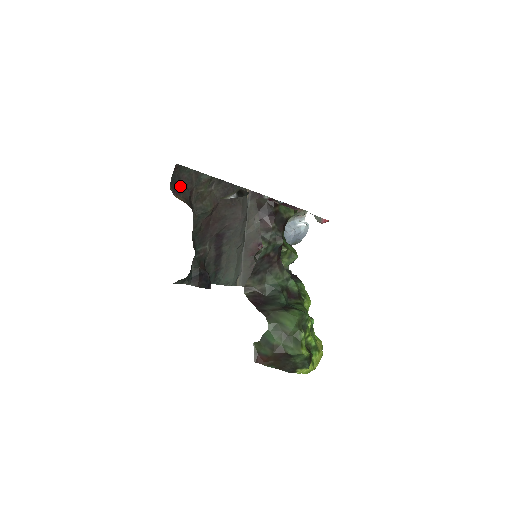
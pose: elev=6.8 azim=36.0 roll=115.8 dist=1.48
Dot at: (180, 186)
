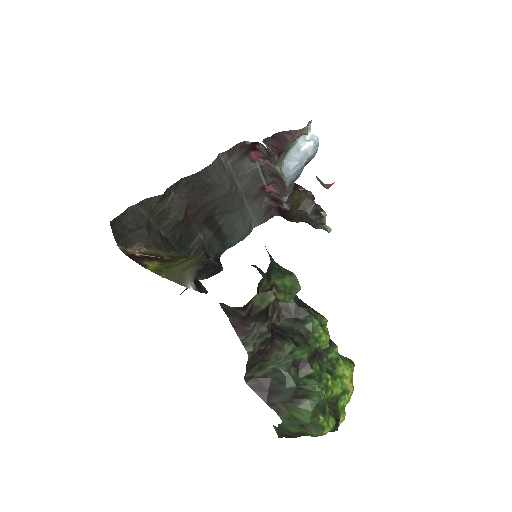
Dot at: (130, 233)
